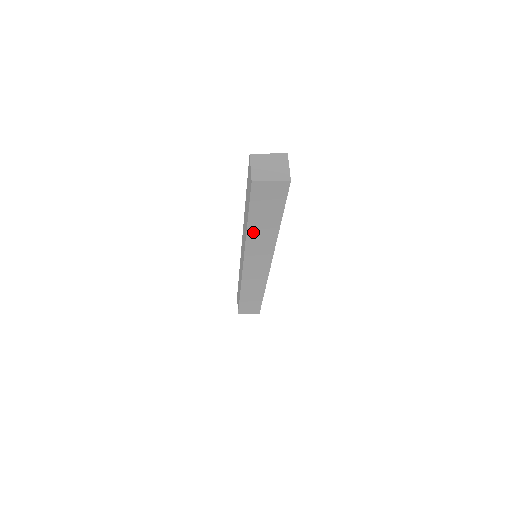
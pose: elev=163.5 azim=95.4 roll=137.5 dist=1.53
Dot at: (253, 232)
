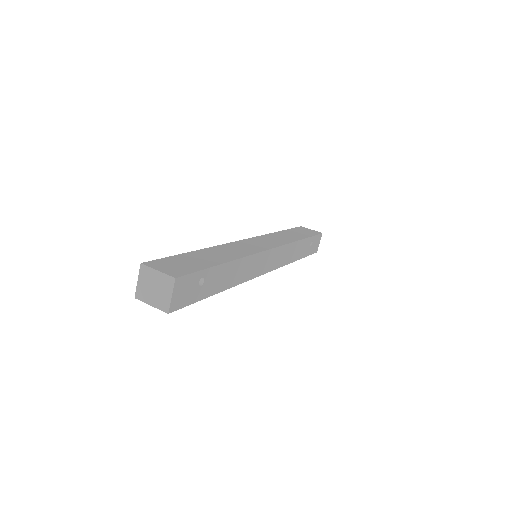
Dot at: occluded
